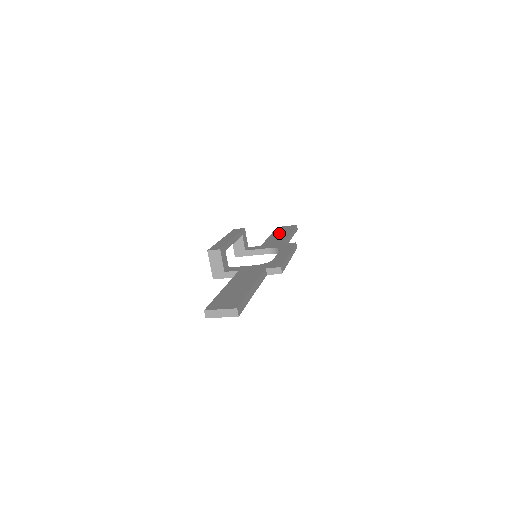
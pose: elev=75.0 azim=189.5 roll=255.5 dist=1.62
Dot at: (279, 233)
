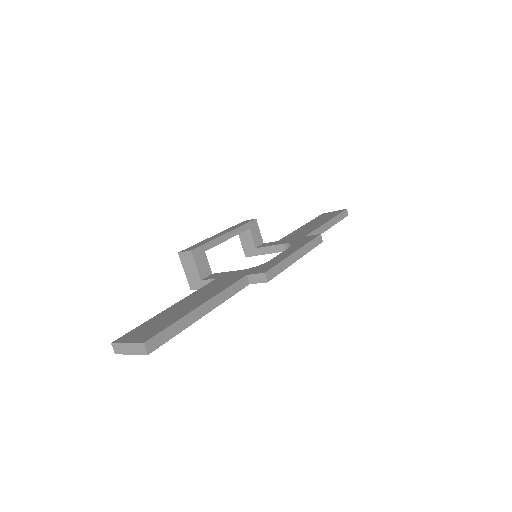
Dot at: (315, 222)
